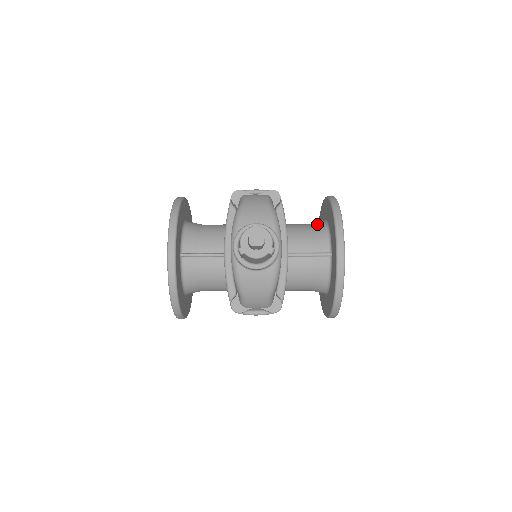
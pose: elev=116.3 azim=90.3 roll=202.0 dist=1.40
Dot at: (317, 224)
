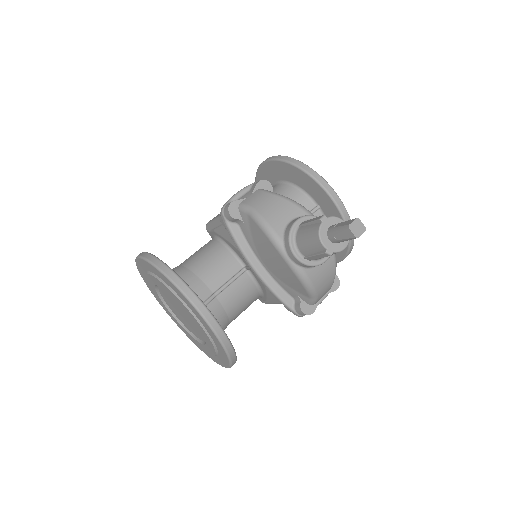
Dot at: (280, 190)
